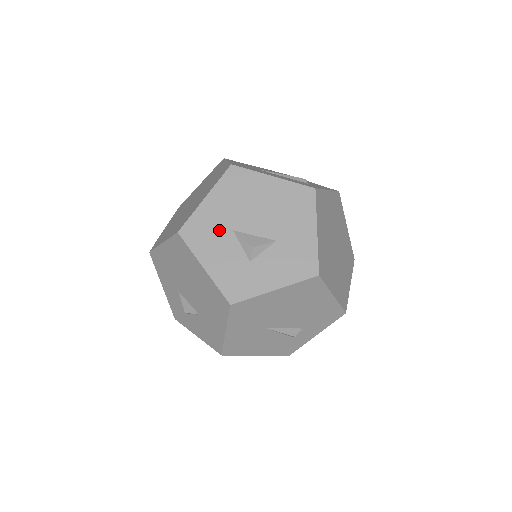
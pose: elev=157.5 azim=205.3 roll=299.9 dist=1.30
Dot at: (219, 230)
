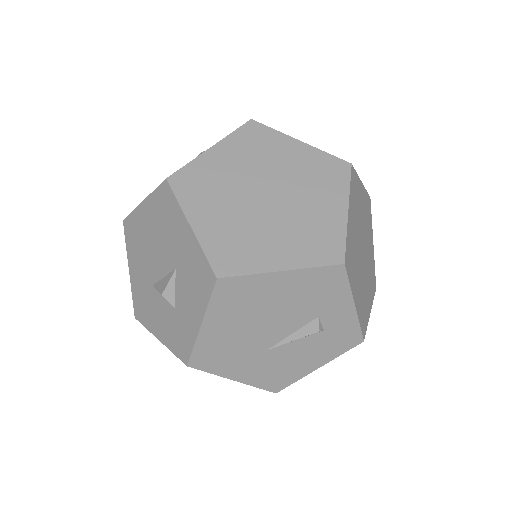
Dot at: (147, 293)
